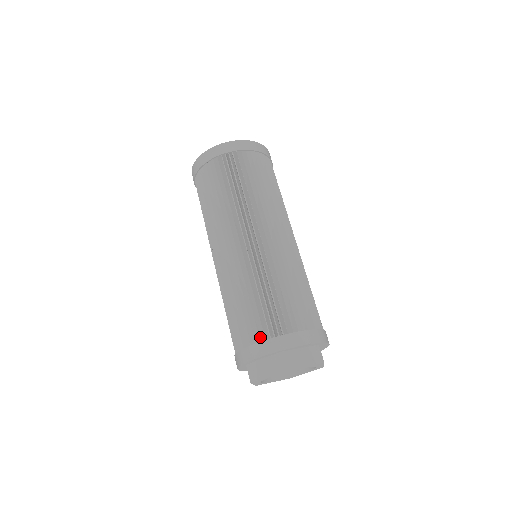
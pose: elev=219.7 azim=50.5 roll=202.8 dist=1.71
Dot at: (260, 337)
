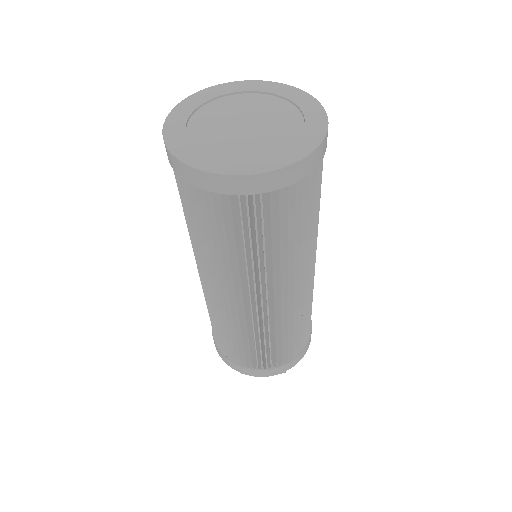
Dot at: occluded
